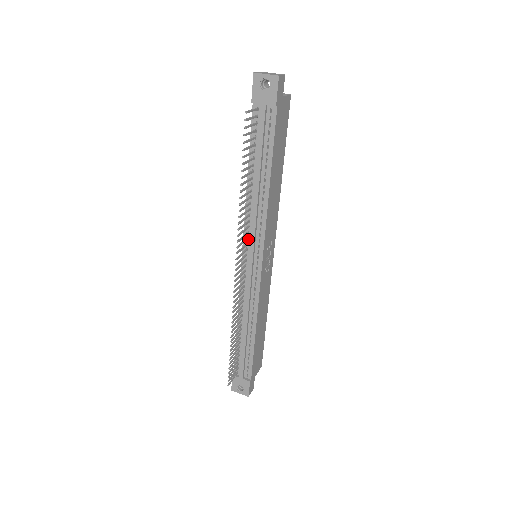
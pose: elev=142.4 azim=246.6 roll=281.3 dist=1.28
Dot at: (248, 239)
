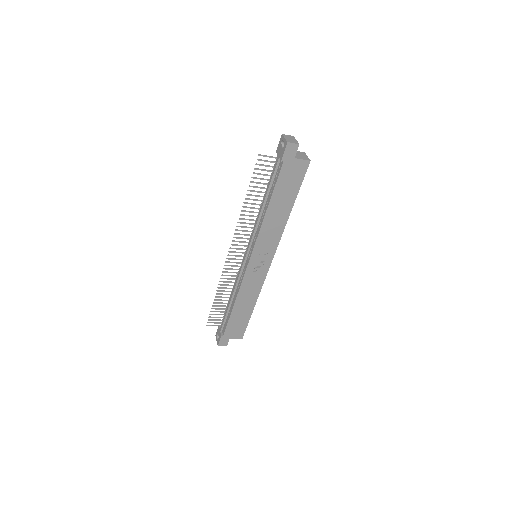
Dot at: occluded
